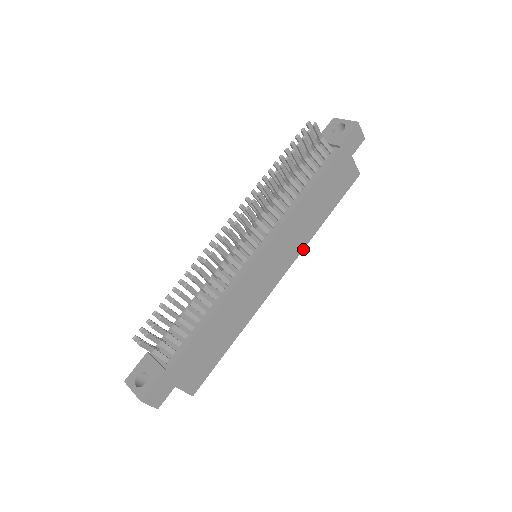
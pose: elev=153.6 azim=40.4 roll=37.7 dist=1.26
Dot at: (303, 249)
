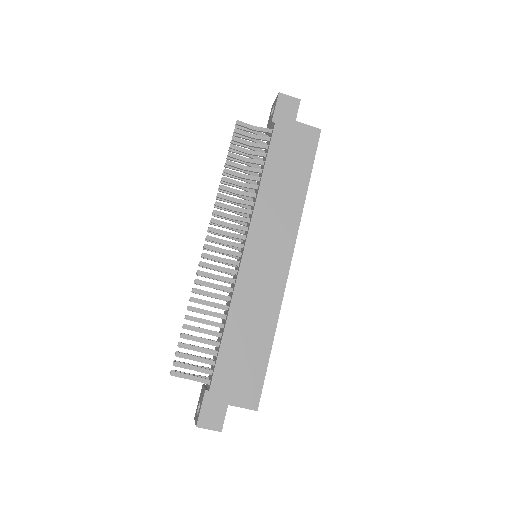
Dot at: (299, 225)
